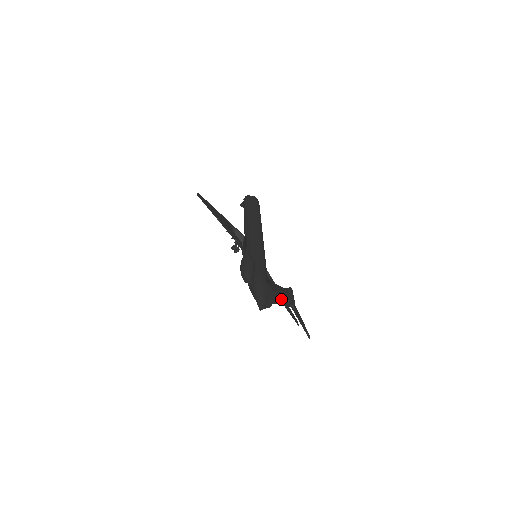
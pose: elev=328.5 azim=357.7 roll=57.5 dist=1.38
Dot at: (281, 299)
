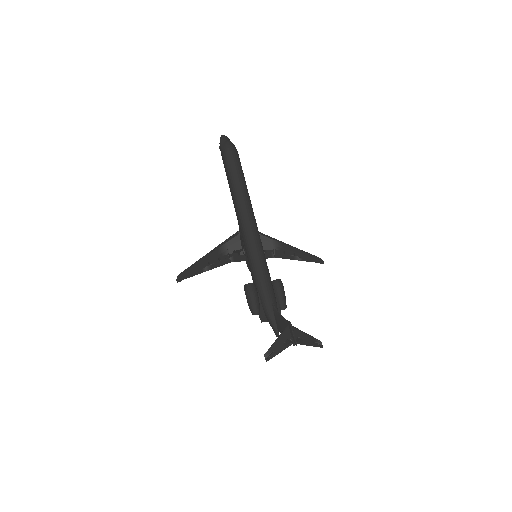
Dot at: occluded
